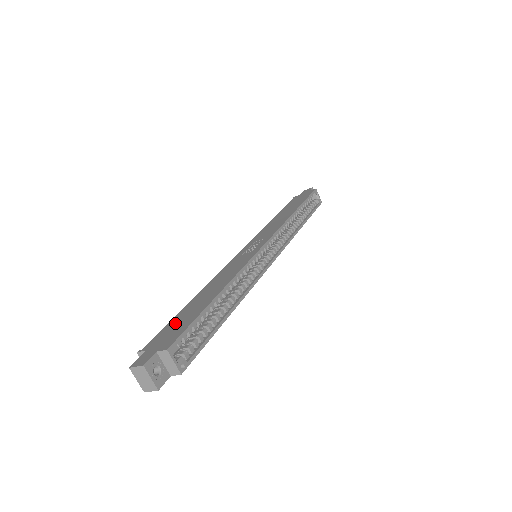
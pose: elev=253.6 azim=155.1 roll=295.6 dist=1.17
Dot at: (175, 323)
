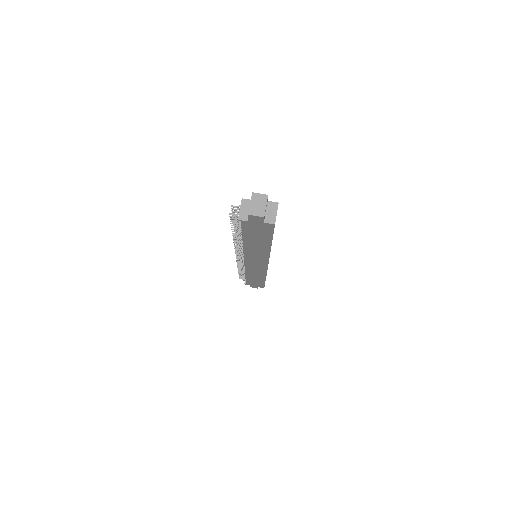
Dot at: occluded
